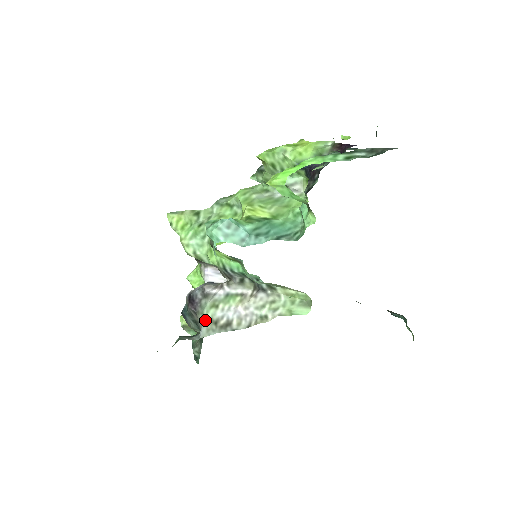
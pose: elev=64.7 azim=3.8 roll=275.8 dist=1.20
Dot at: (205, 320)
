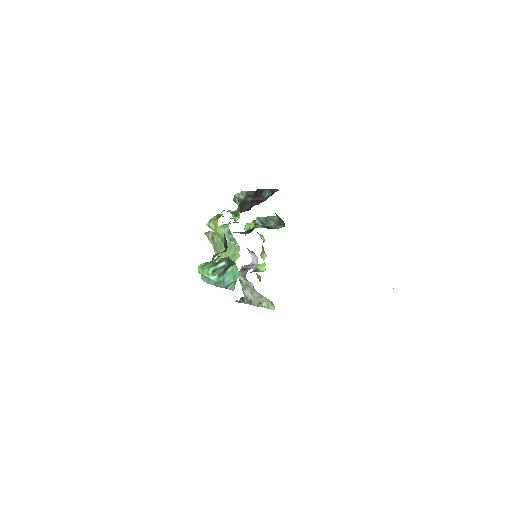
Dot at: (244, 294)
